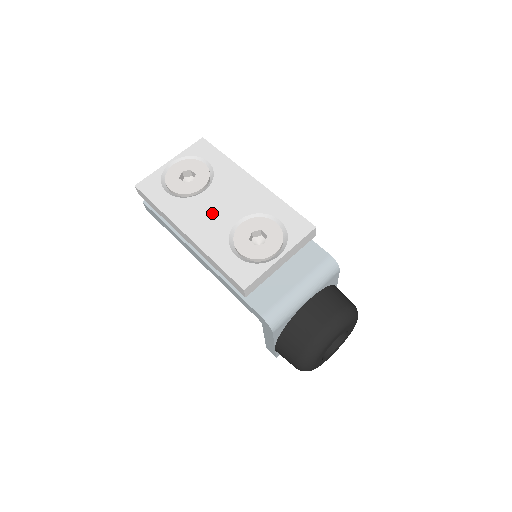
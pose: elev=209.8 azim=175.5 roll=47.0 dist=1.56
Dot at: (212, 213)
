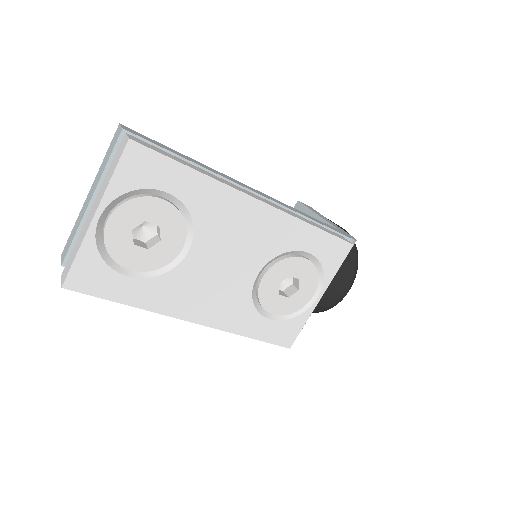
Dot at: (217, 280)
